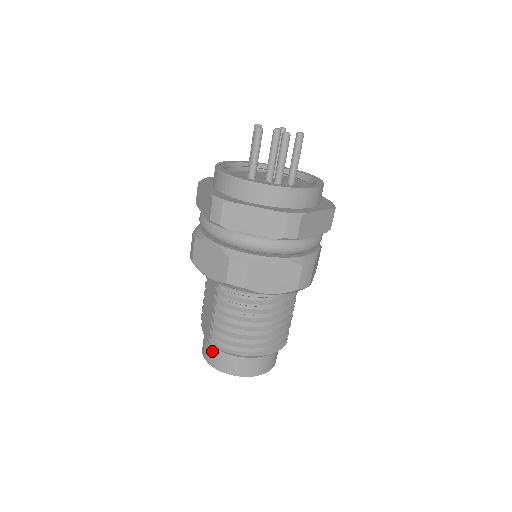
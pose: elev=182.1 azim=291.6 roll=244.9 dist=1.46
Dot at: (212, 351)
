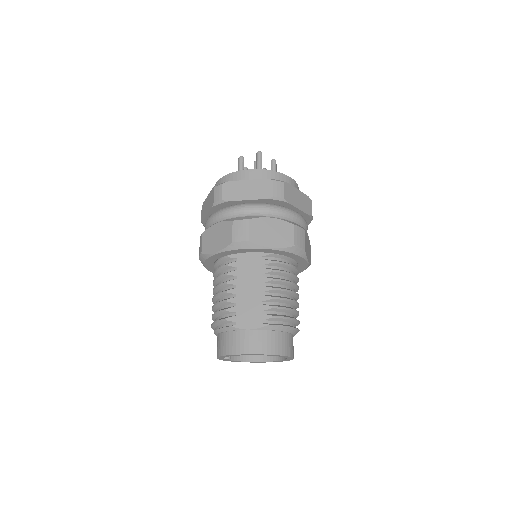
Dot at: (266, 337)
